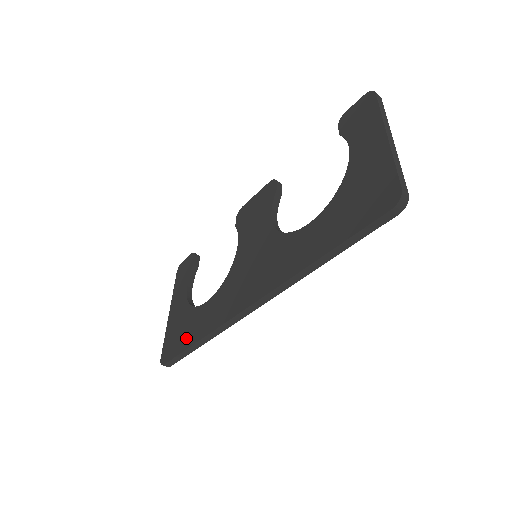
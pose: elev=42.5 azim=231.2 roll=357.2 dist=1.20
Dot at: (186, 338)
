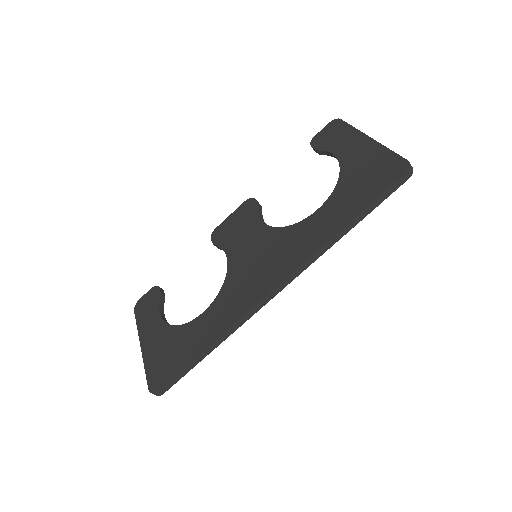
Dot at: (186, 353)
